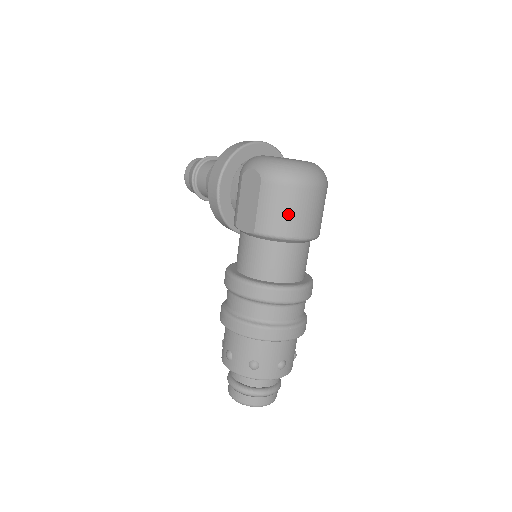
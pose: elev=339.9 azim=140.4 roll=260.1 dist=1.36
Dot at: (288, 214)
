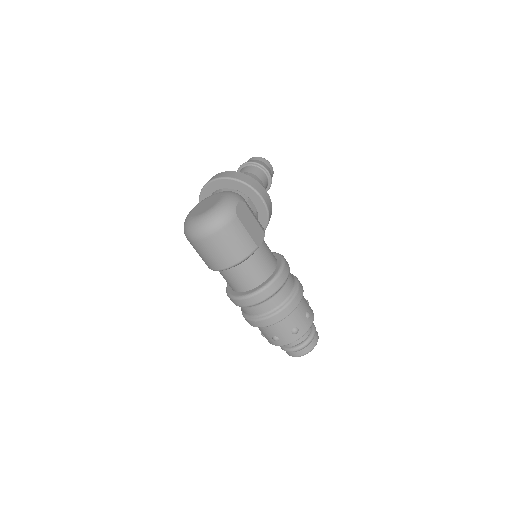
Dot at: (201, 257)
